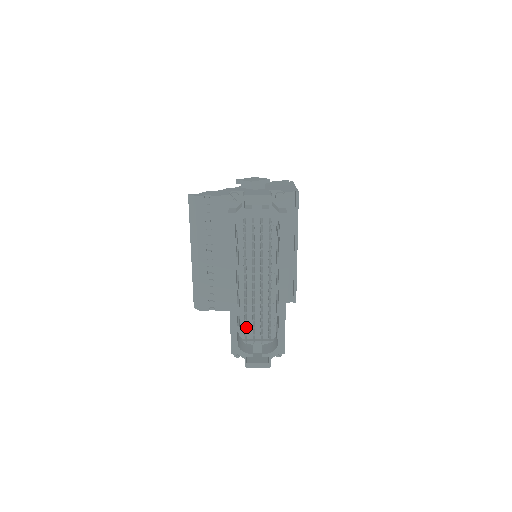
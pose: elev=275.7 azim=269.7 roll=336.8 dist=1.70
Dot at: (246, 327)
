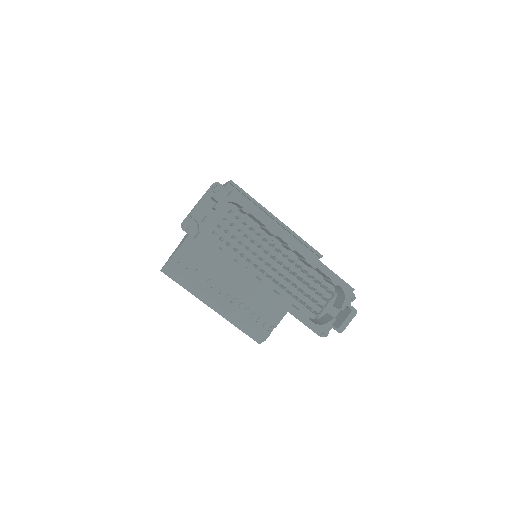
Dot at: (305, 304)
